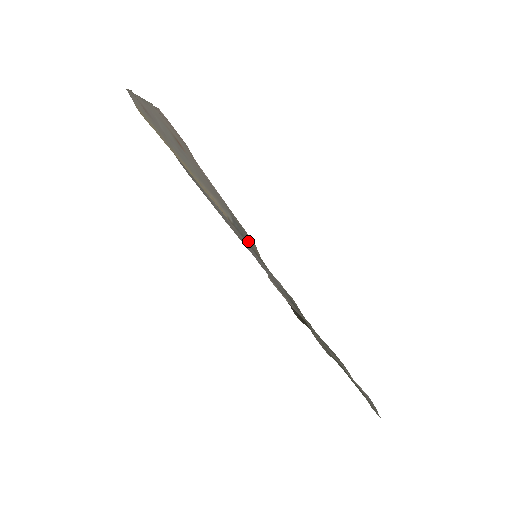
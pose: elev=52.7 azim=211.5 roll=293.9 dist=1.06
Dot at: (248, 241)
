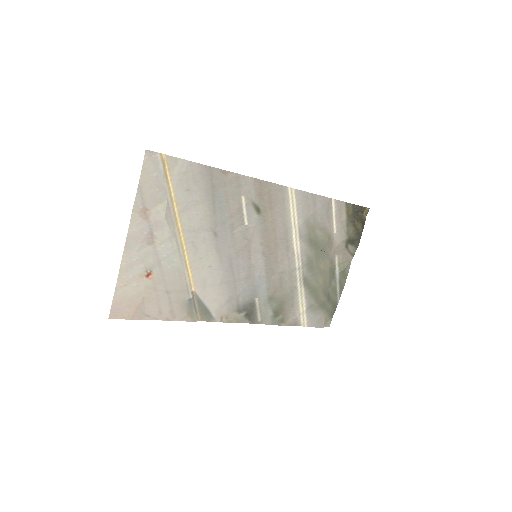
Dot at: (195, 312)
